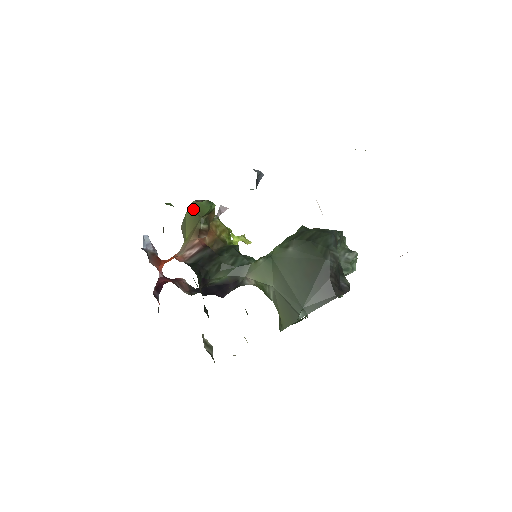
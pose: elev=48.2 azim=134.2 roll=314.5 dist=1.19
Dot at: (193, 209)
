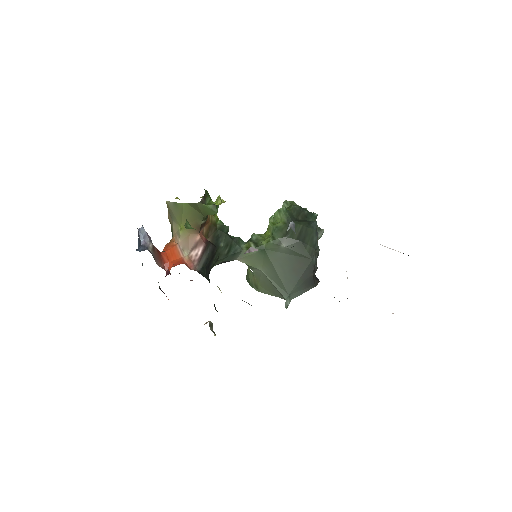
Dot at: (195, 206)
